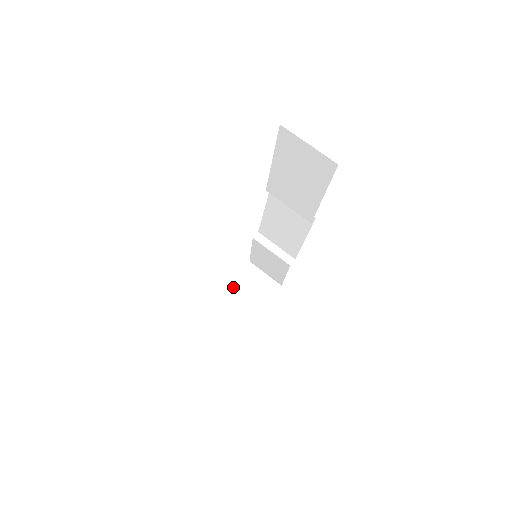
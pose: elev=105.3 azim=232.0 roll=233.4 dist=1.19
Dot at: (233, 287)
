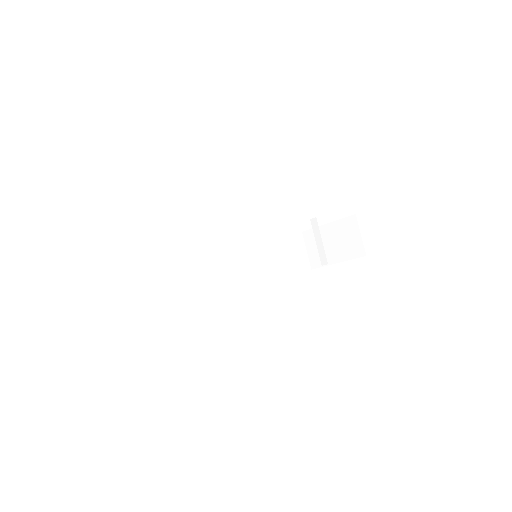
Dot at: (330, 227)
